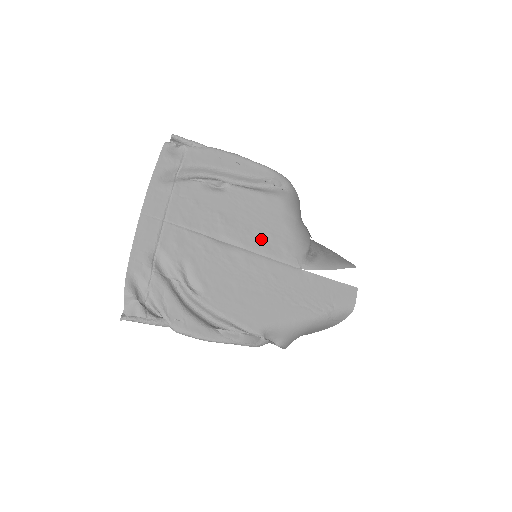
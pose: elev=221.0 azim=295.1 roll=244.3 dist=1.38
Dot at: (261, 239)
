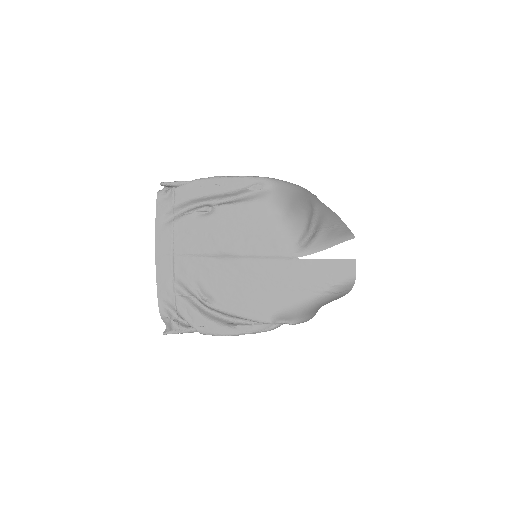
Dot at: (252, 244)
